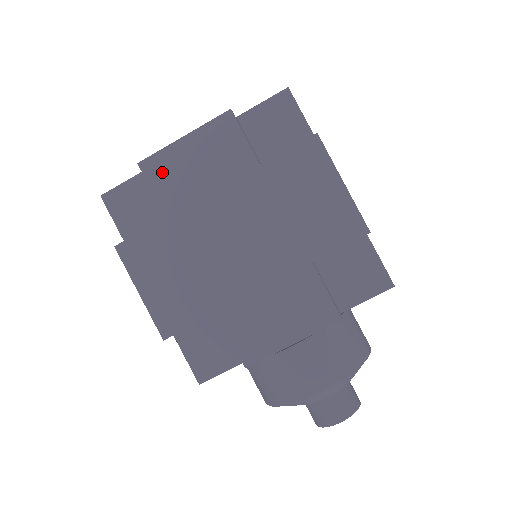
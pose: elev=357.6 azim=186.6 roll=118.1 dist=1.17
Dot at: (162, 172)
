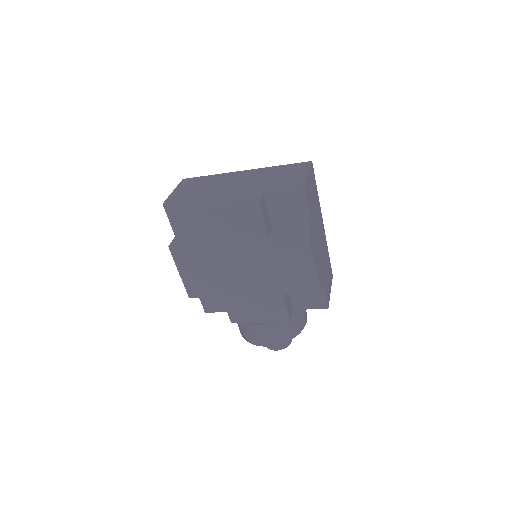
Dot at: (206, 220)
